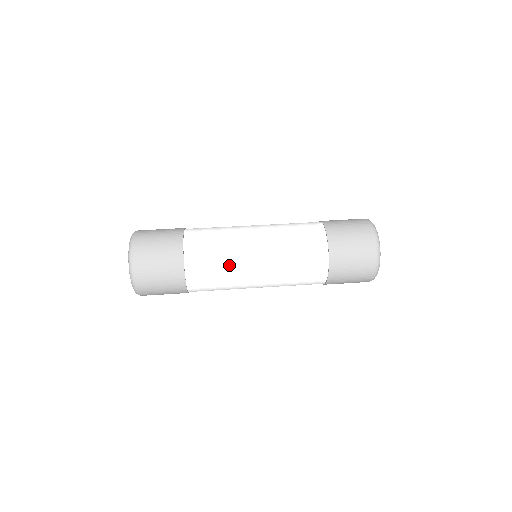
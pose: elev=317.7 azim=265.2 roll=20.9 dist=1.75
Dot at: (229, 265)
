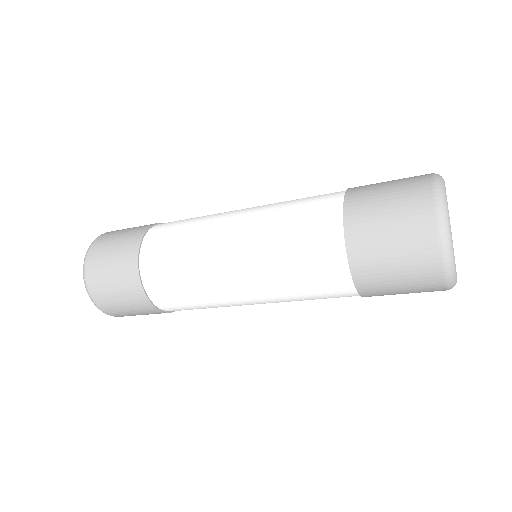
Dot at: (193, 253)
